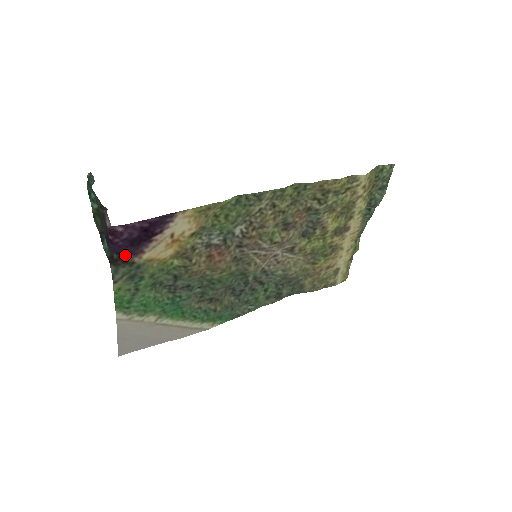
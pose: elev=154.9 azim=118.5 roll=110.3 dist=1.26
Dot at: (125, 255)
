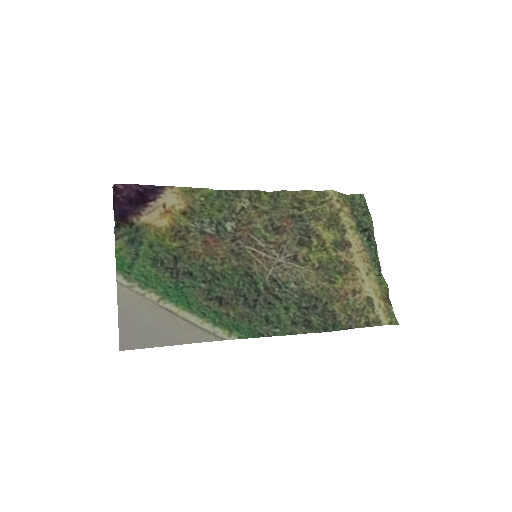
Dot at: (126, 216)
